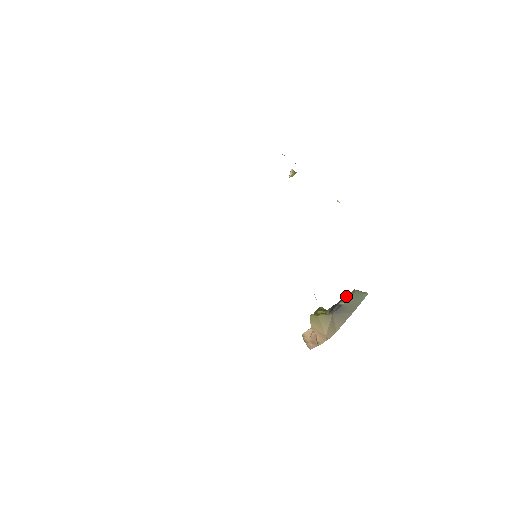
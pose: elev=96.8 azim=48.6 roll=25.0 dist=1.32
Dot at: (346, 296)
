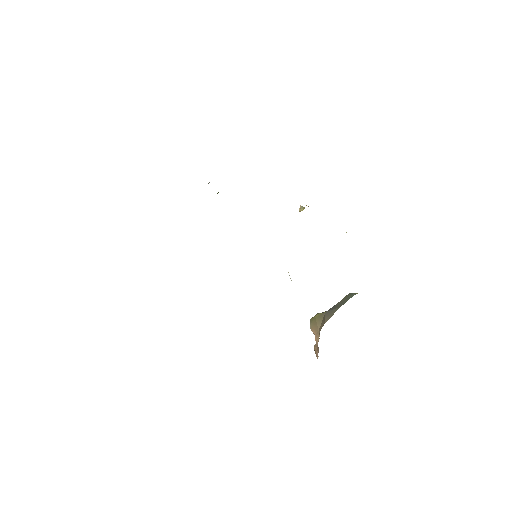
Dot at: occluded
